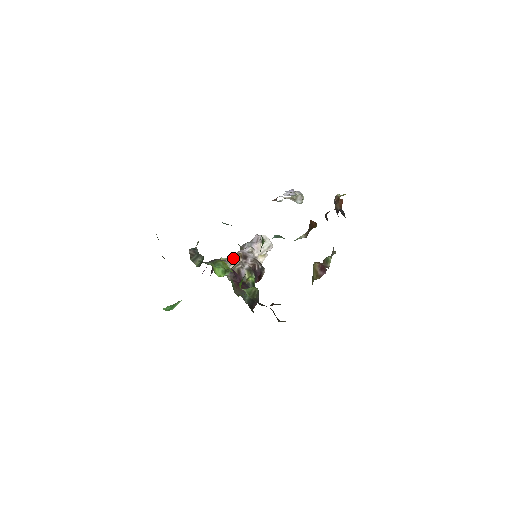
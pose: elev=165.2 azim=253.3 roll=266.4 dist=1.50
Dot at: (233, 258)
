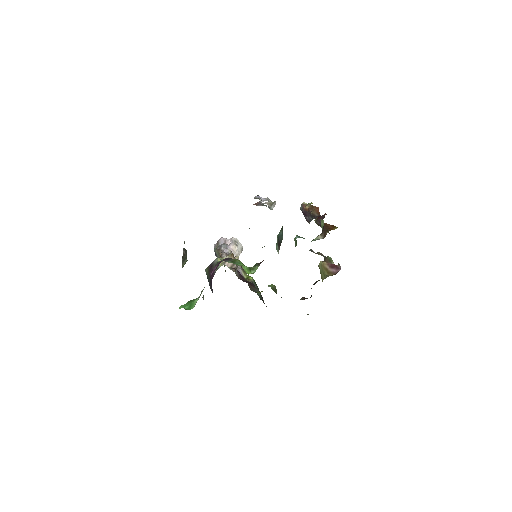
Dot at: occluded
